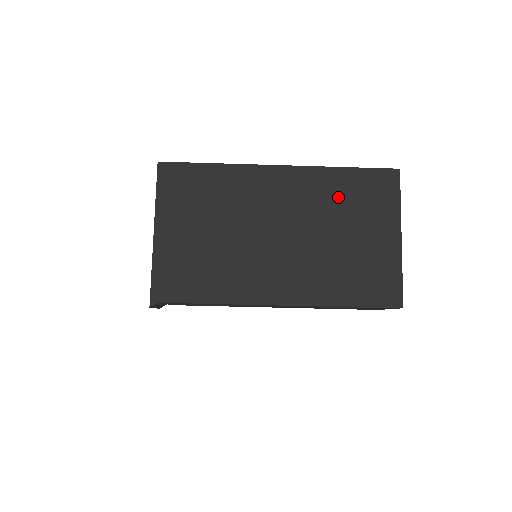
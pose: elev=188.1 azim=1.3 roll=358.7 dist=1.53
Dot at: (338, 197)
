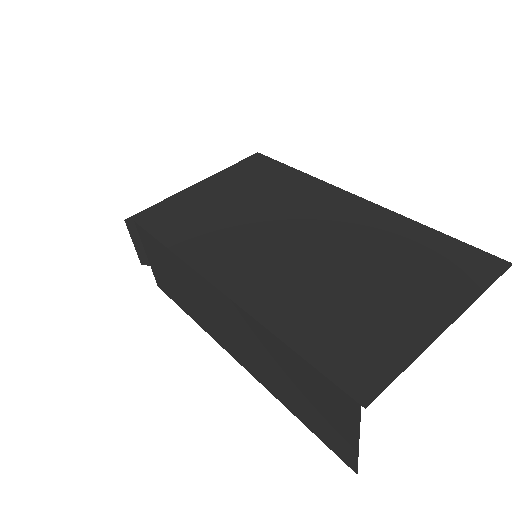
Dot at: (396, 245)
